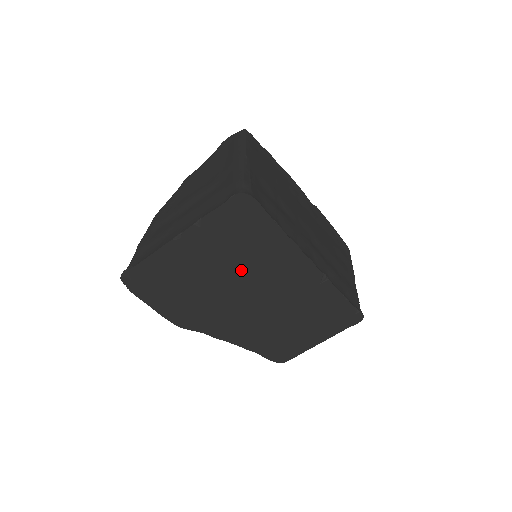
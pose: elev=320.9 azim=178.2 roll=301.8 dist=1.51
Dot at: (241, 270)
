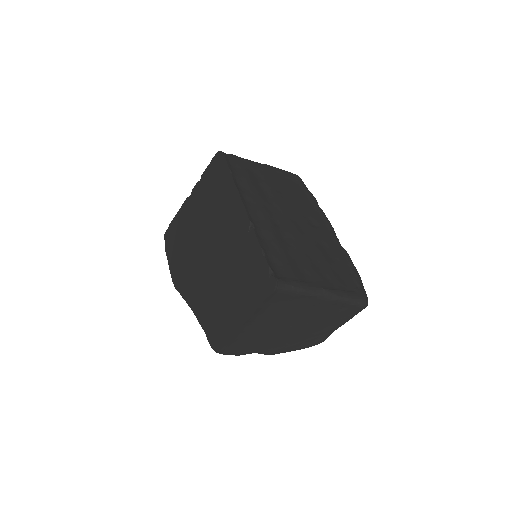
Dot at: (210, 222)
